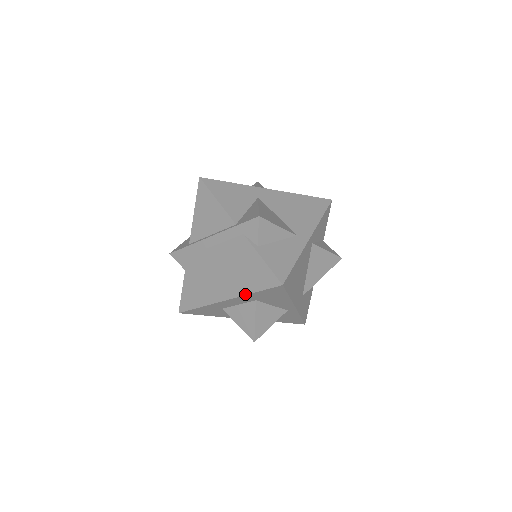
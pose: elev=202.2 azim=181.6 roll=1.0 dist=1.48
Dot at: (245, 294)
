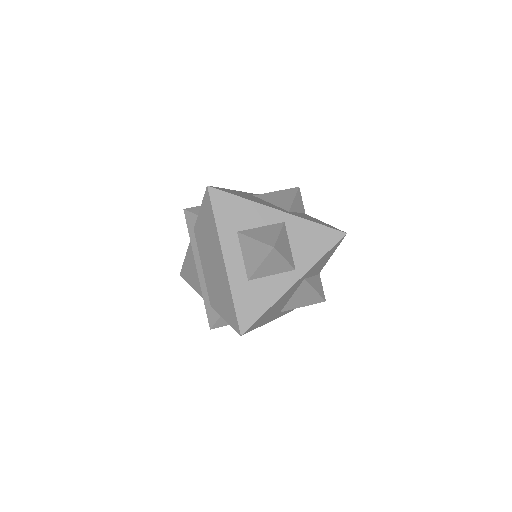
Dot at: (217, 232)
